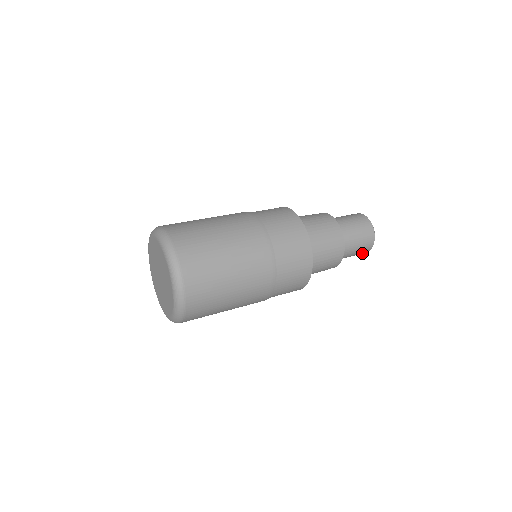
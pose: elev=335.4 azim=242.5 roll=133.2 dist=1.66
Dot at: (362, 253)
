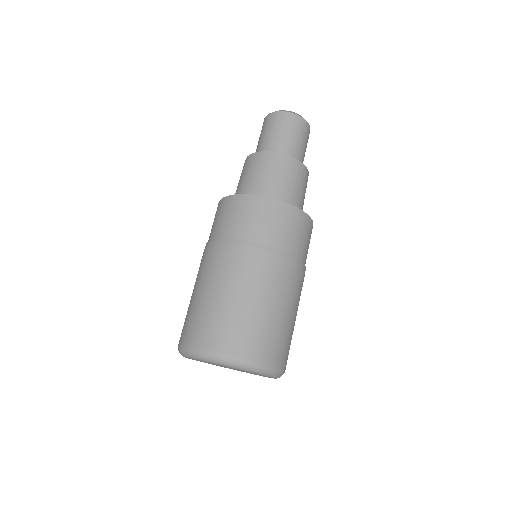
Dot at: (308, 137)
